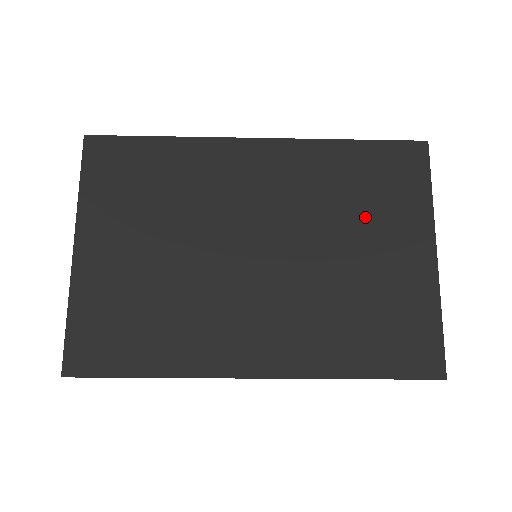
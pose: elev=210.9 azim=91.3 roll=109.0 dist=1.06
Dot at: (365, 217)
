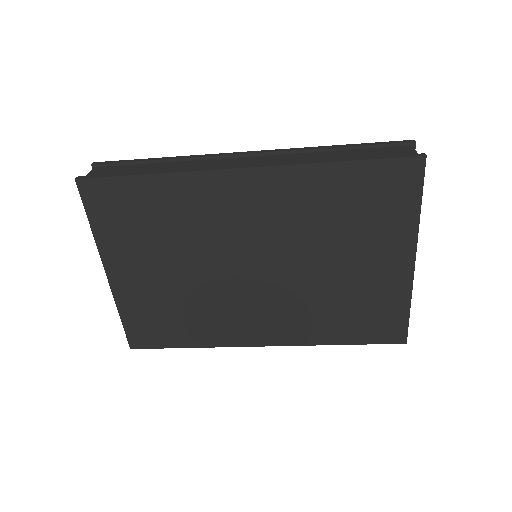
Dot at: (351, 236)
